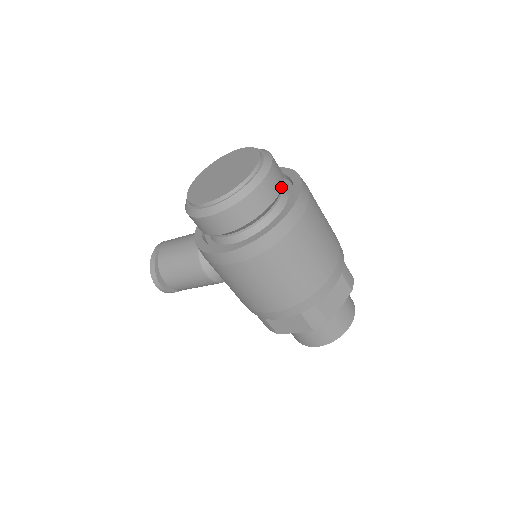
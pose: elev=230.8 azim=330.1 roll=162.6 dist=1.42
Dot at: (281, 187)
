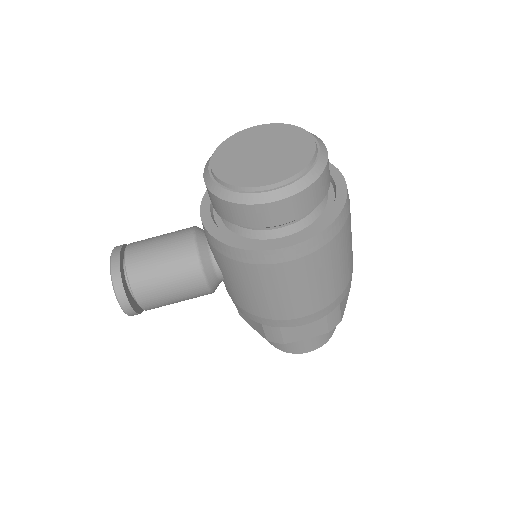
Dot at: occluded
